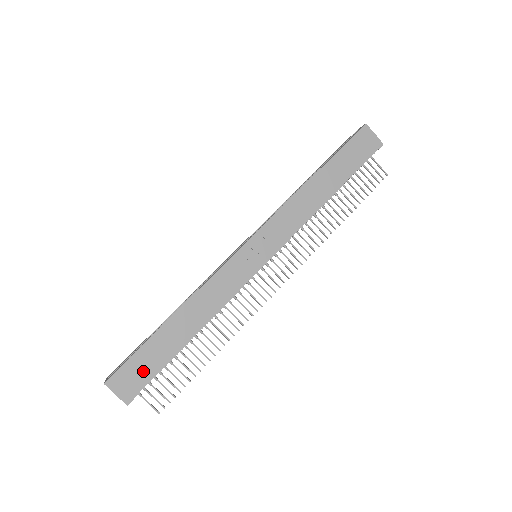
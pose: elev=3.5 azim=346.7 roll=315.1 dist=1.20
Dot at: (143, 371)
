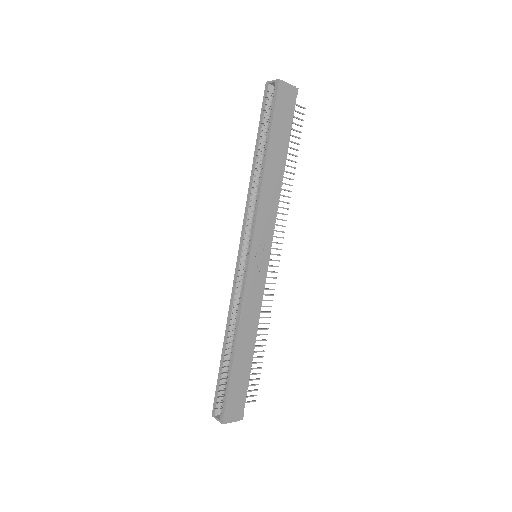
Dot at: (239, 395)
